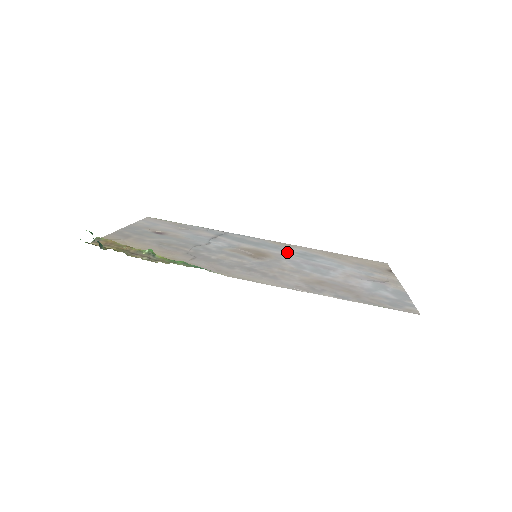
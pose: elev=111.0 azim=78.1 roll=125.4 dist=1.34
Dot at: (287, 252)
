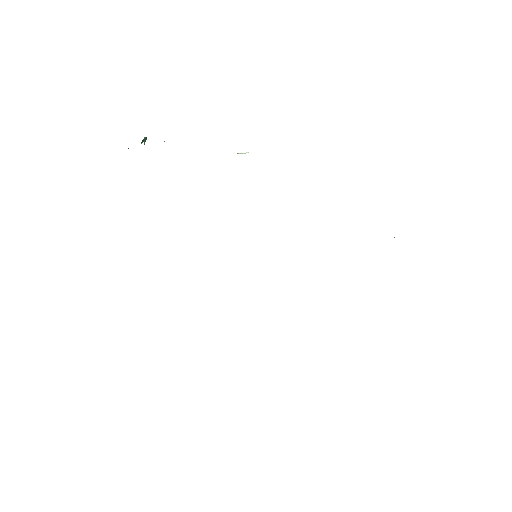
Dot at: occluded
